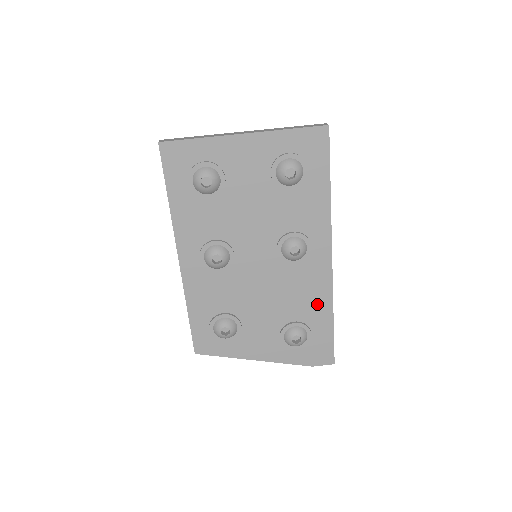
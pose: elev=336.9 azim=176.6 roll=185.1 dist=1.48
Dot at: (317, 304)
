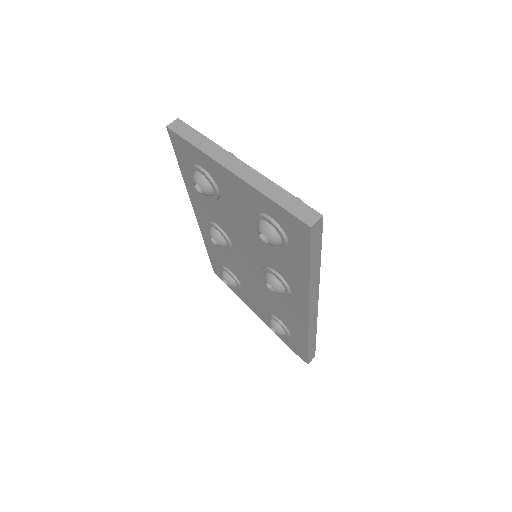
Dot at: (296, 326)
